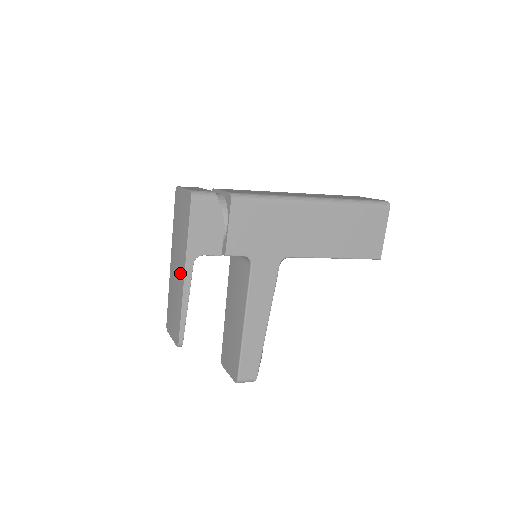
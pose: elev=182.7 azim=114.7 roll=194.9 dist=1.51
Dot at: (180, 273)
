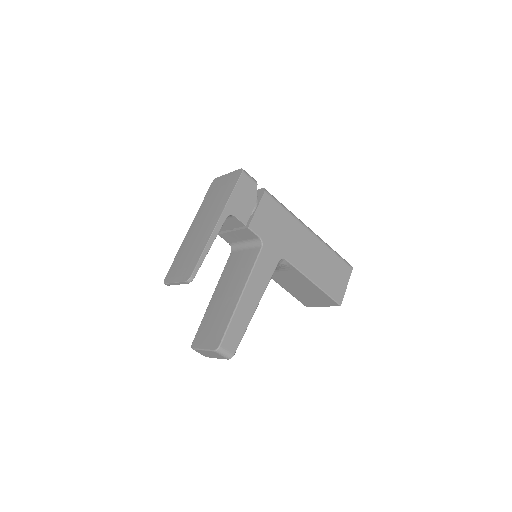
Dot at: (210, 224)
